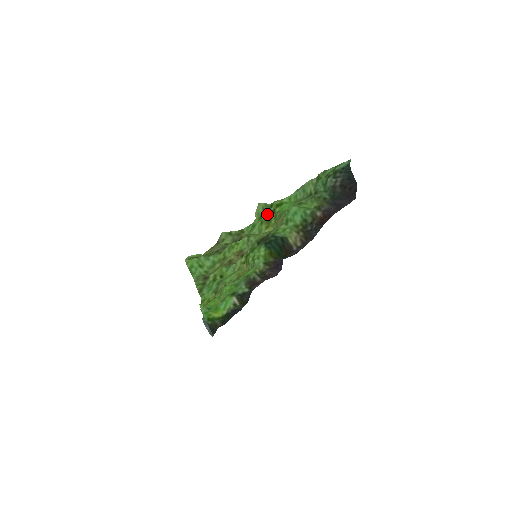
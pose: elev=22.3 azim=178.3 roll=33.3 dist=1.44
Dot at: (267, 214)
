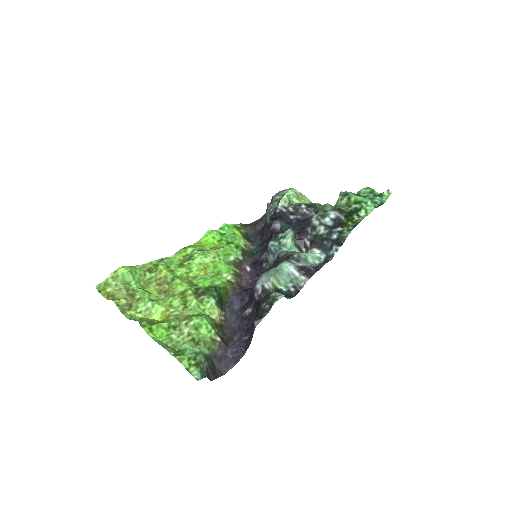
Dot at: (145, 322)
